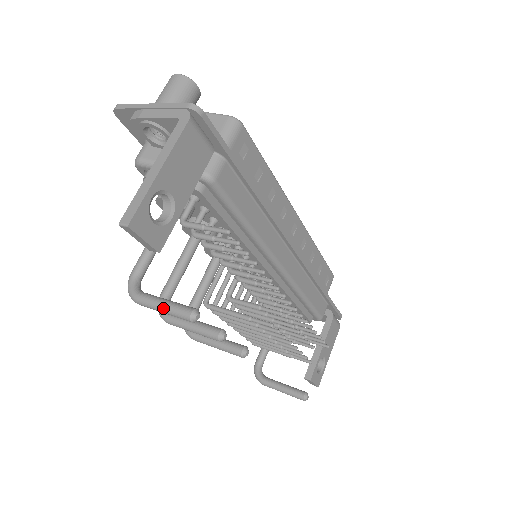
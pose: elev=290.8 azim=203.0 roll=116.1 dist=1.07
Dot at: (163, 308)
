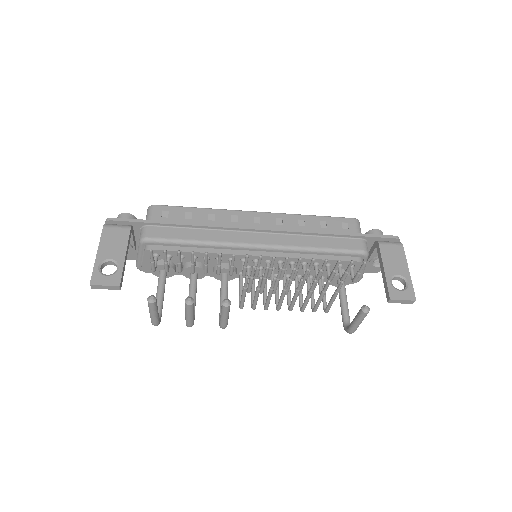
Dot at: (149, 312)
